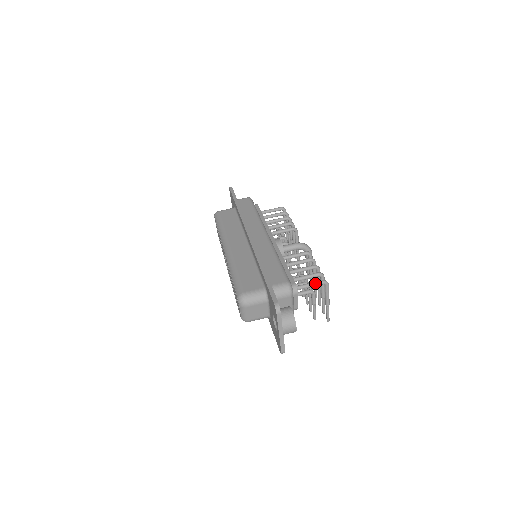
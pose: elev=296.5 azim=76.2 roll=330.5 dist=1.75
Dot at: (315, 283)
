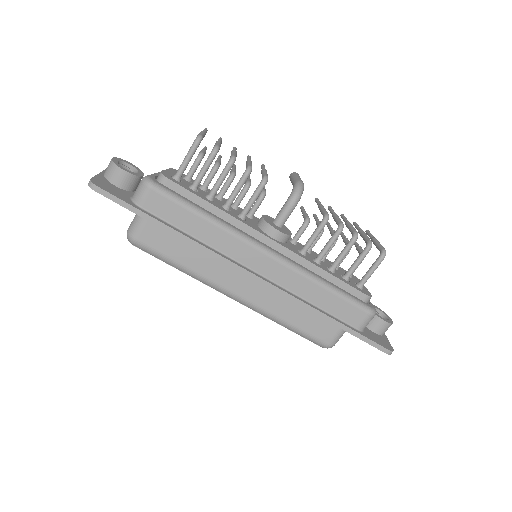
Dot at: occluded
